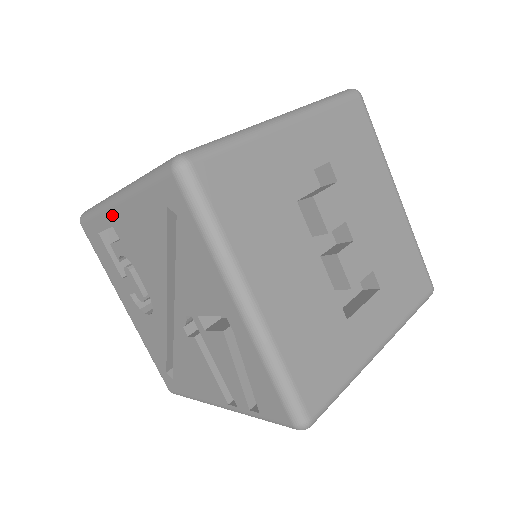
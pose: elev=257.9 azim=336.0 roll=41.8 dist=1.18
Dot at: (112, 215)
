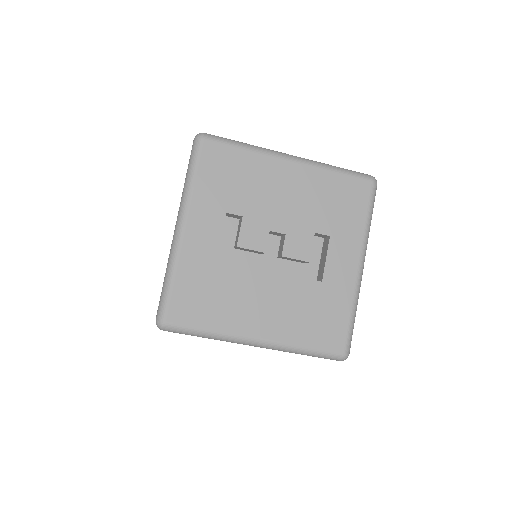
Dot at: occluded
